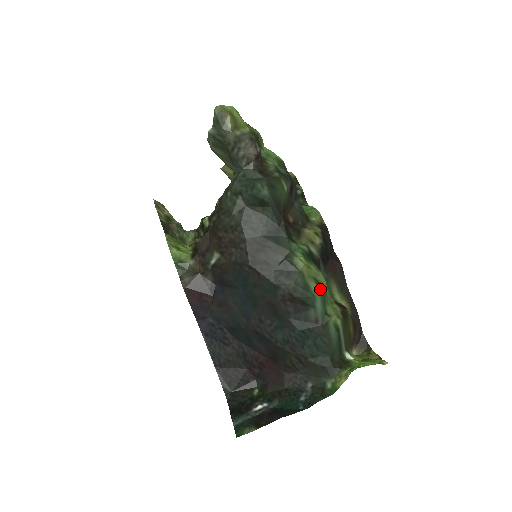
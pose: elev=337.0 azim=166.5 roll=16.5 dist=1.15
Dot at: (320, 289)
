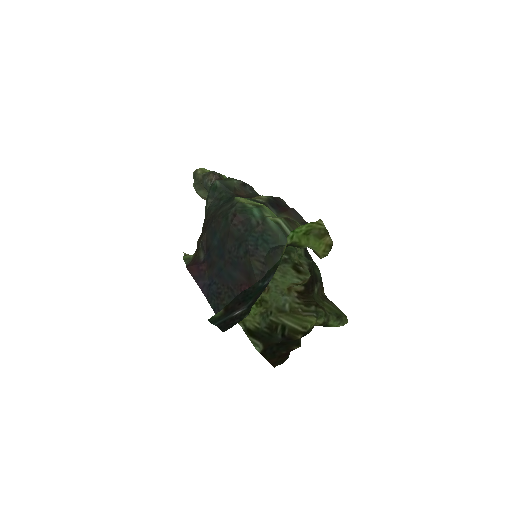
Dot at: (257, 206)
